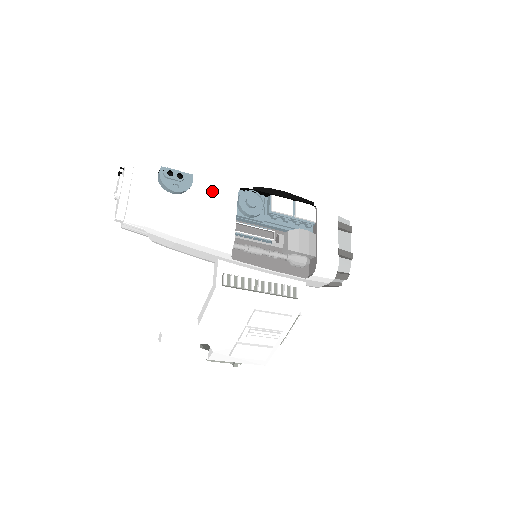
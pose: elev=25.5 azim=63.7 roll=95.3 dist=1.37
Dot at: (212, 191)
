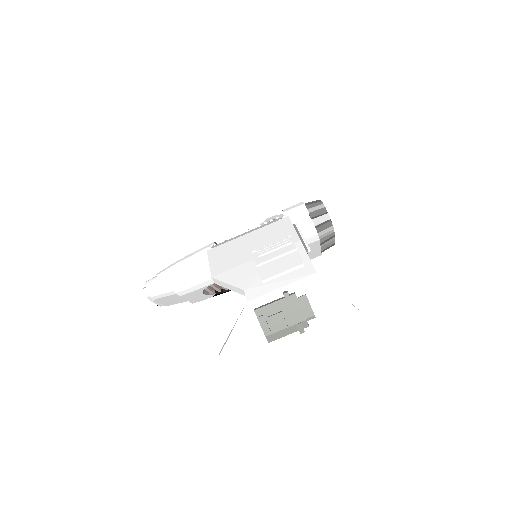
Dot at: occluded
